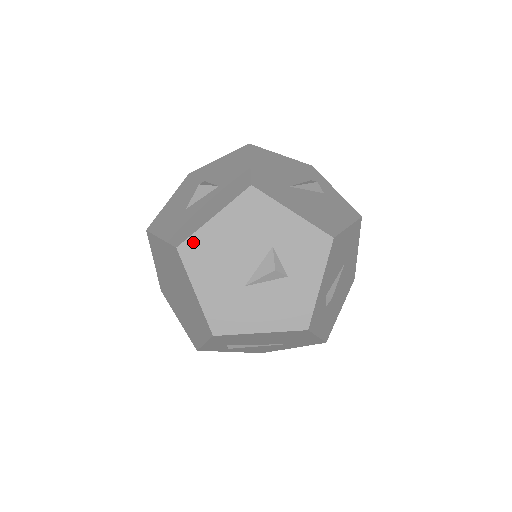
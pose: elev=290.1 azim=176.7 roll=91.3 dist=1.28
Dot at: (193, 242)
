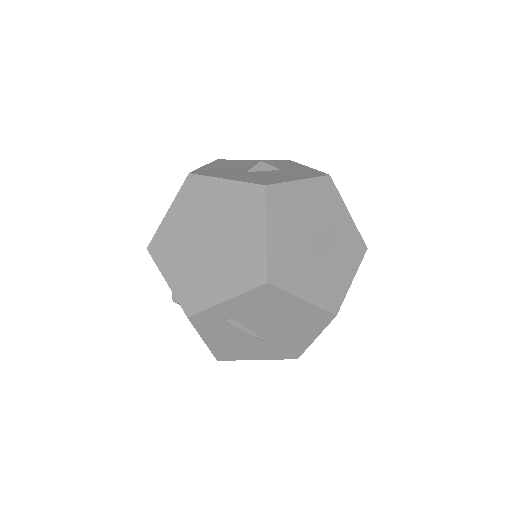
Dot at: (279, 189)
